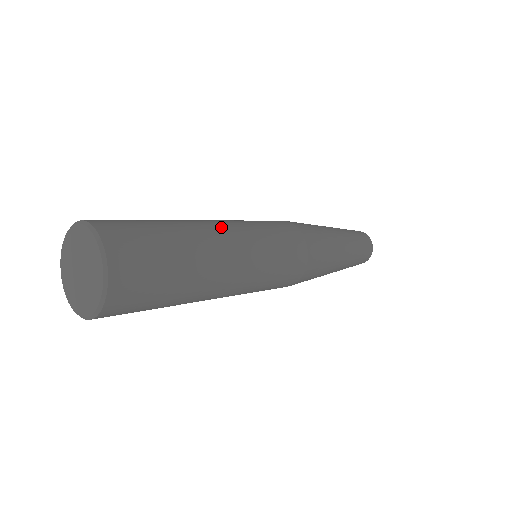
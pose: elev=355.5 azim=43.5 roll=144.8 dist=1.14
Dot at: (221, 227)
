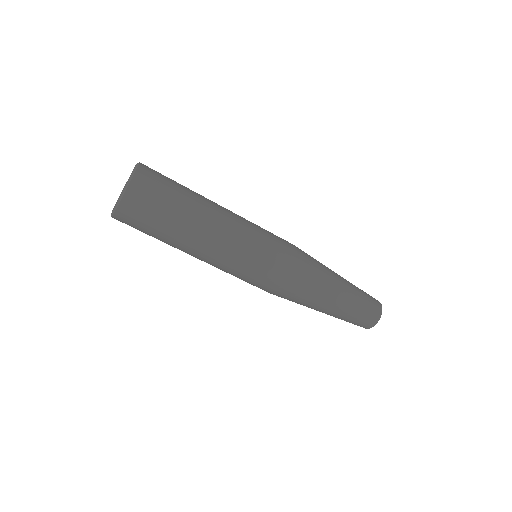
Dot at: occluded
